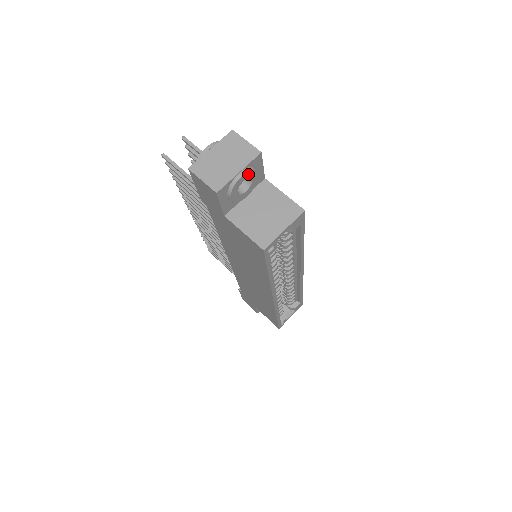
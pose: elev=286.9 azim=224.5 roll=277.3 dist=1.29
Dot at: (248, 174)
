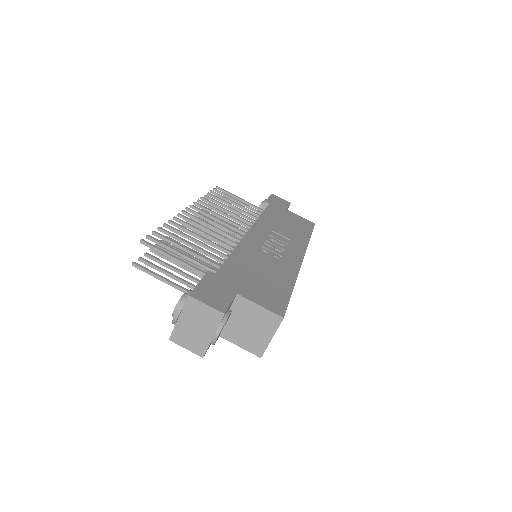
Dot at: (221, 329)
